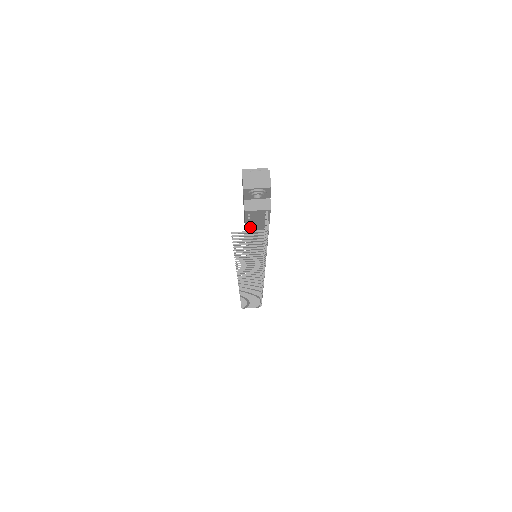
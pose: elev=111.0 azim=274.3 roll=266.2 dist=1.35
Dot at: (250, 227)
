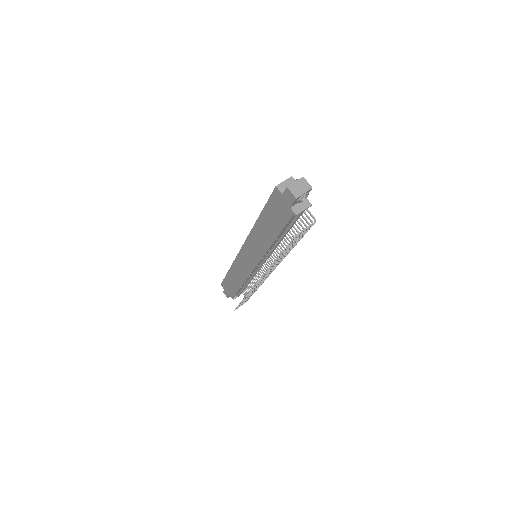
Dot at: (284, 228)
